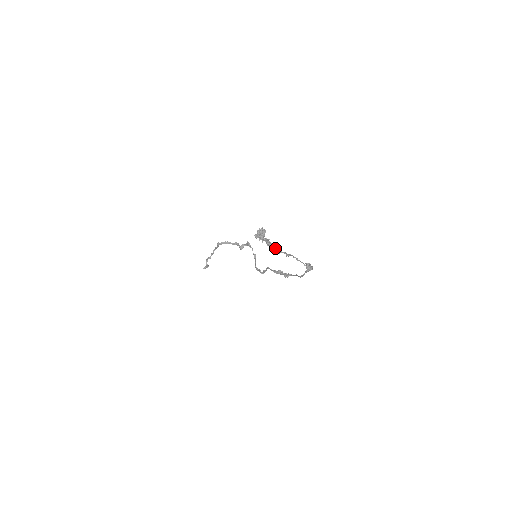
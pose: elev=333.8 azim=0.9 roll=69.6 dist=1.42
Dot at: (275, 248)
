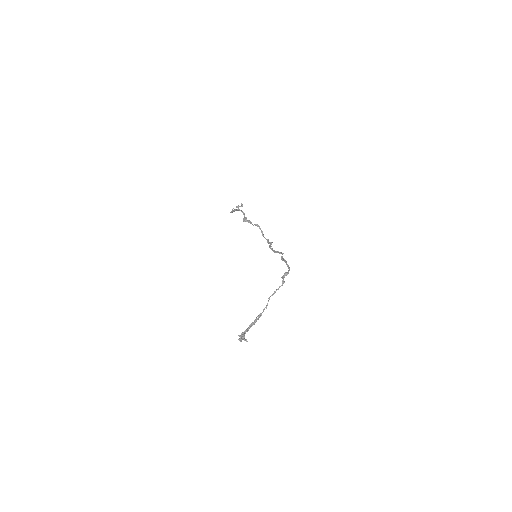
Dot at: (256, 321)
